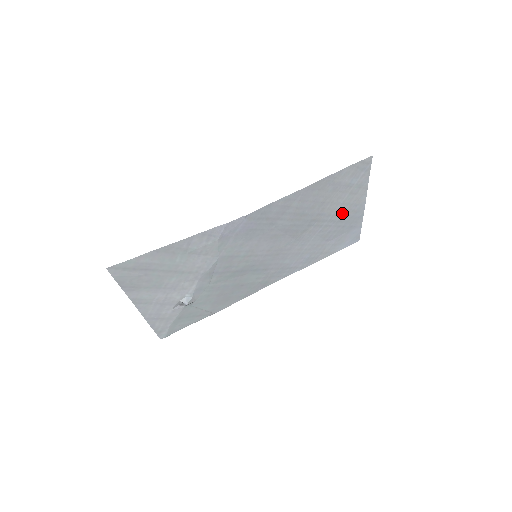
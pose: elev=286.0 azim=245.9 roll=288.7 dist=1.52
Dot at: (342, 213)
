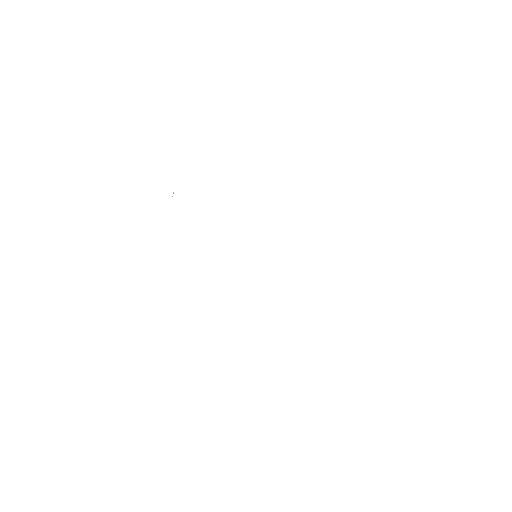
Dot at: occluded
